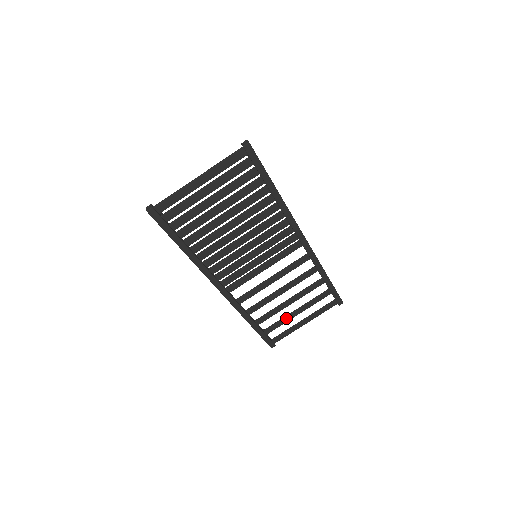
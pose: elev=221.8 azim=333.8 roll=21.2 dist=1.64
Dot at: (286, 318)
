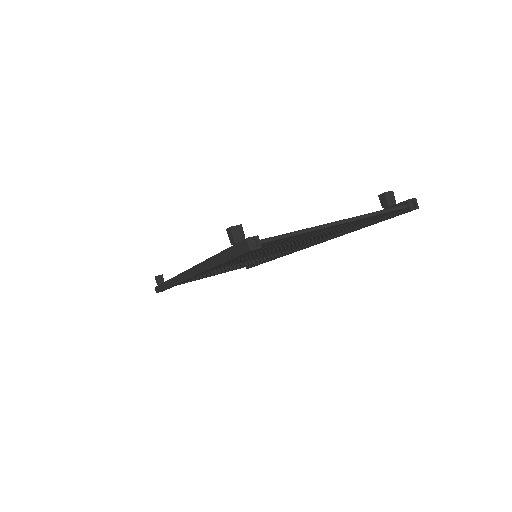
Dot at: (199, 278)
